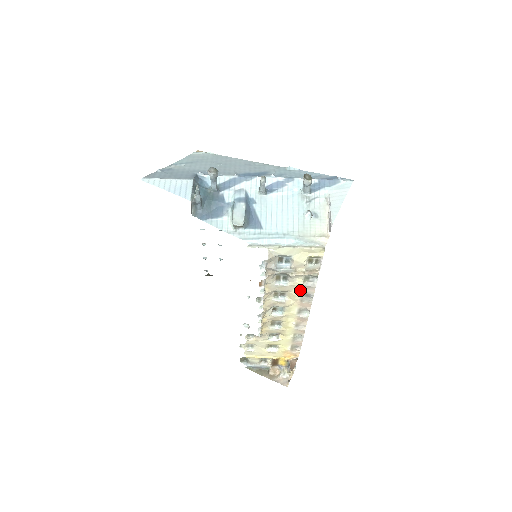
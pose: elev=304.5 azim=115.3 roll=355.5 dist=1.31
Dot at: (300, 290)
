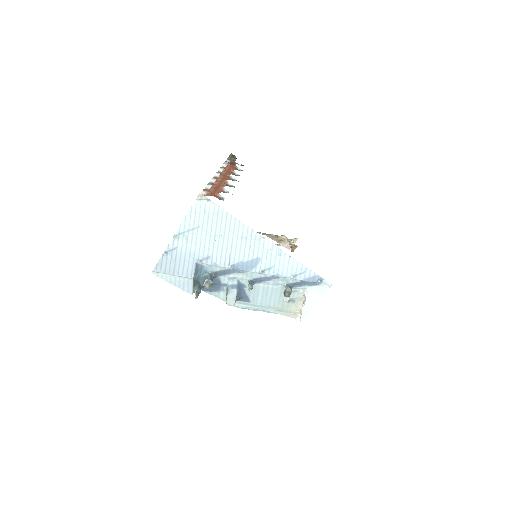
Dot at: occluded
